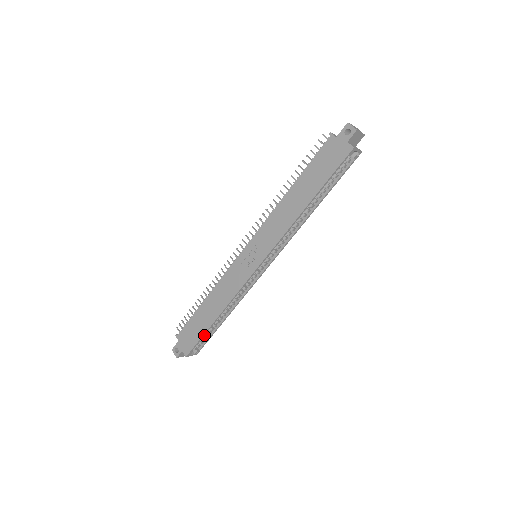
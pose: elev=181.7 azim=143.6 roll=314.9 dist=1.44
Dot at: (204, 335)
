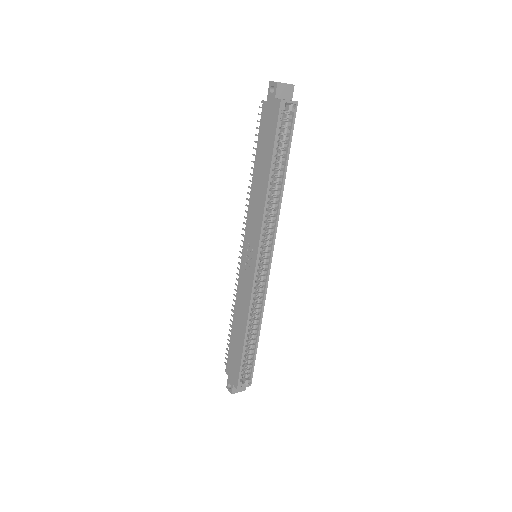
Dot at: (243, 359)
